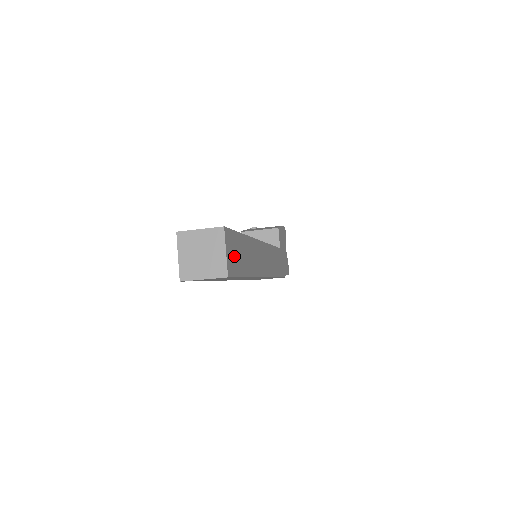
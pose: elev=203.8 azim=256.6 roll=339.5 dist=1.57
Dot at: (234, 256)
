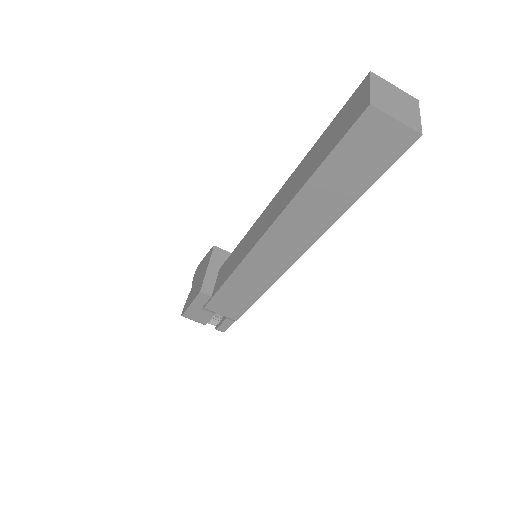
Dot at: occluded
